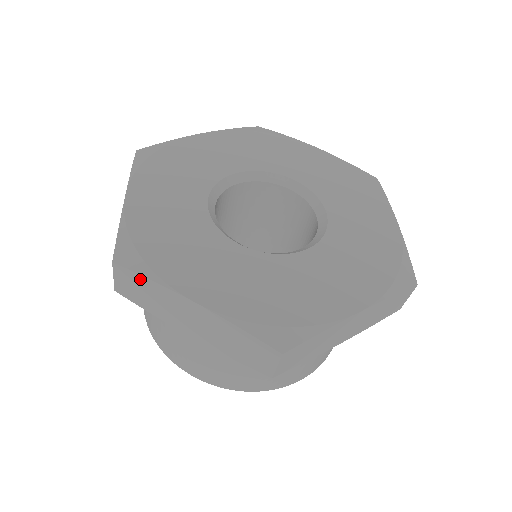
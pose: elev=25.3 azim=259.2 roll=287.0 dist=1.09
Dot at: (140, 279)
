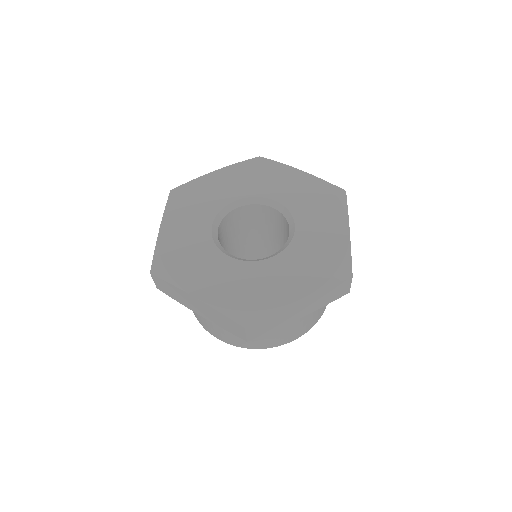
Dot at: (166, 283)
